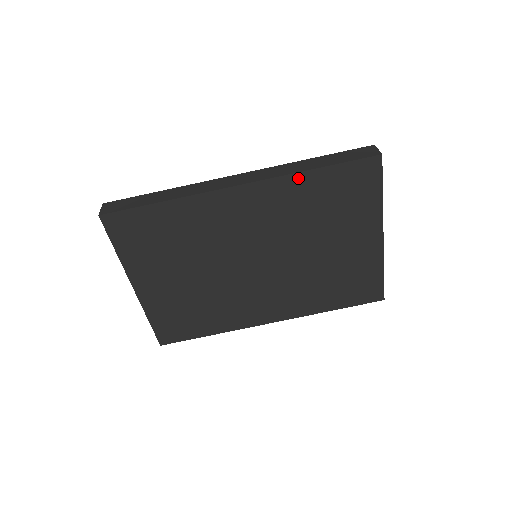
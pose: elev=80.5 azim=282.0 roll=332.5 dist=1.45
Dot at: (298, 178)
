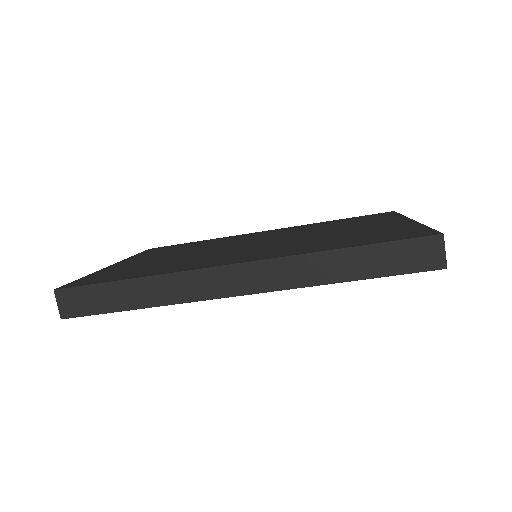
Dot at: (321, 283)
